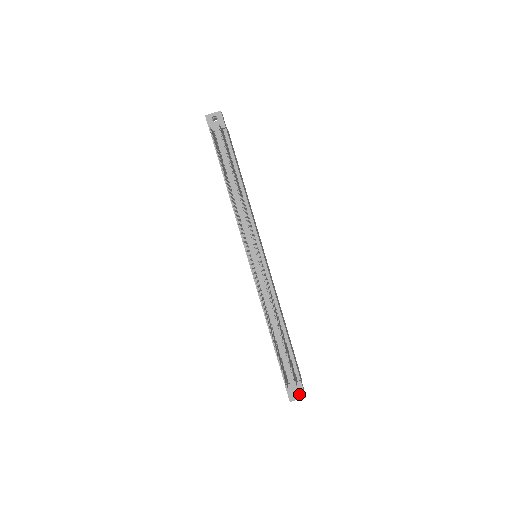
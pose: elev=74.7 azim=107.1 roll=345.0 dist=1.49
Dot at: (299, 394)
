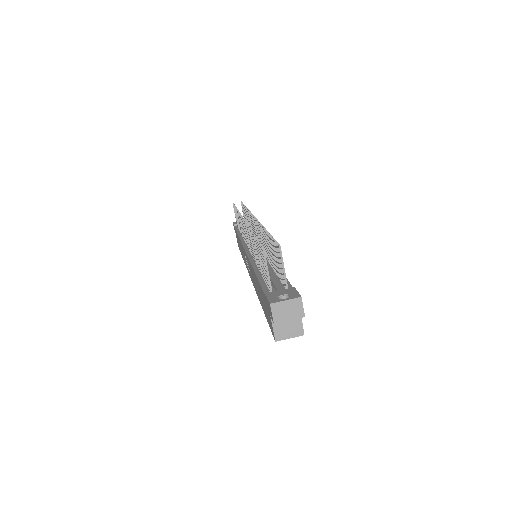
Dot at: (289, 297)
